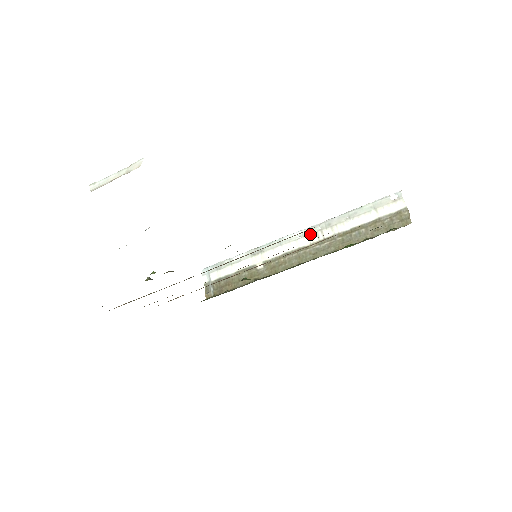
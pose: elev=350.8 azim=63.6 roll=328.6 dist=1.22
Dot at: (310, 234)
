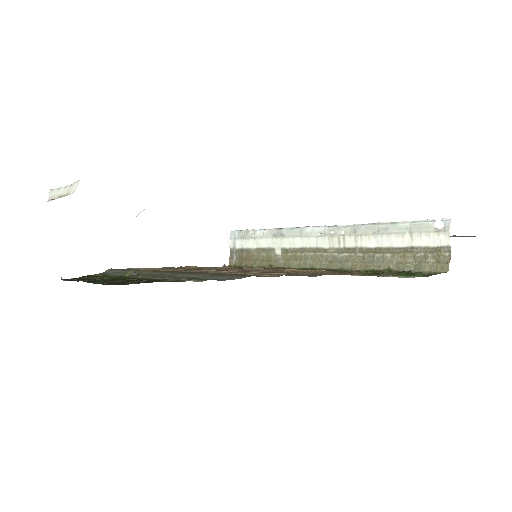
Dot at: (331, 236)
